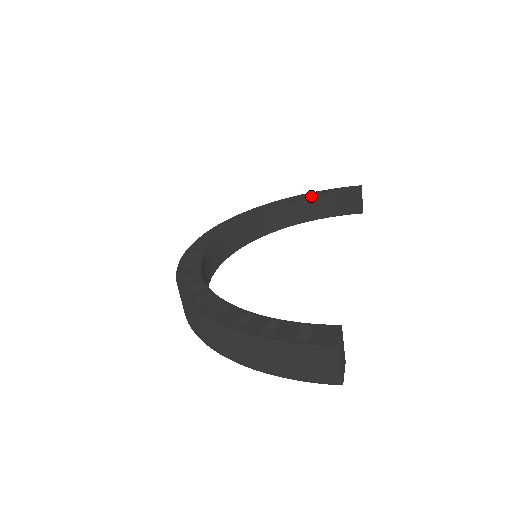
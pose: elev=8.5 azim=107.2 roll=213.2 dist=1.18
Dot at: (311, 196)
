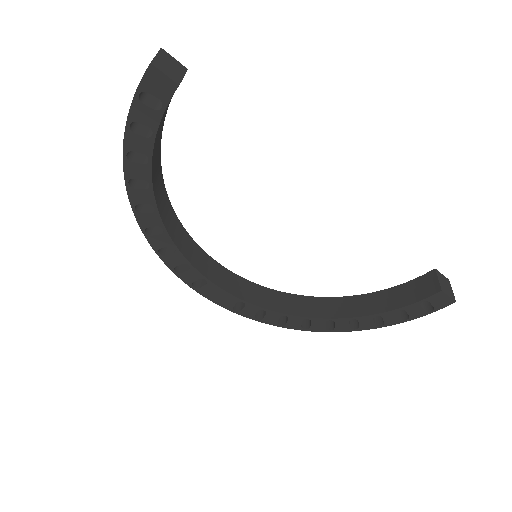
Dot at: occluded
